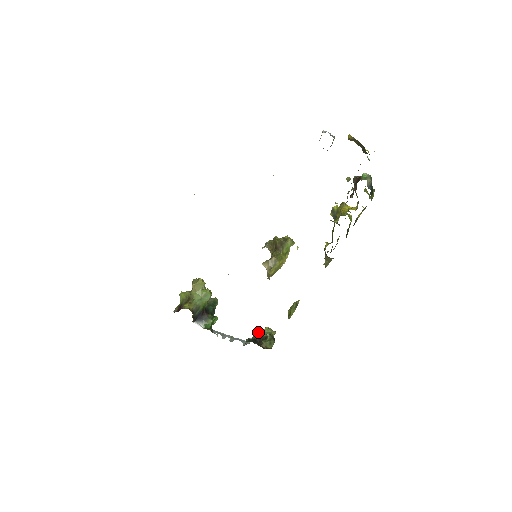
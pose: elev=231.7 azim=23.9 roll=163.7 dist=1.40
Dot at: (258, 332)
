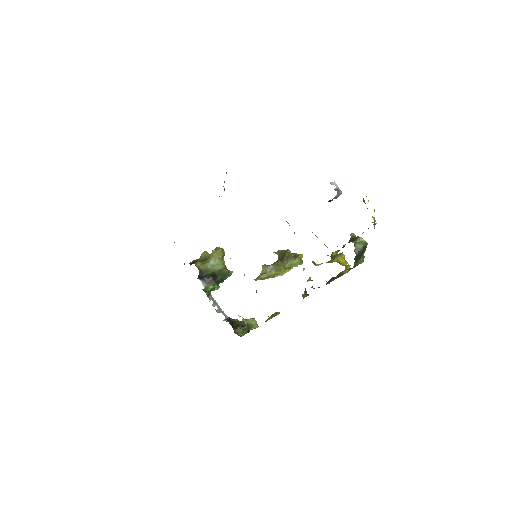
Dot at: (243, 318)
